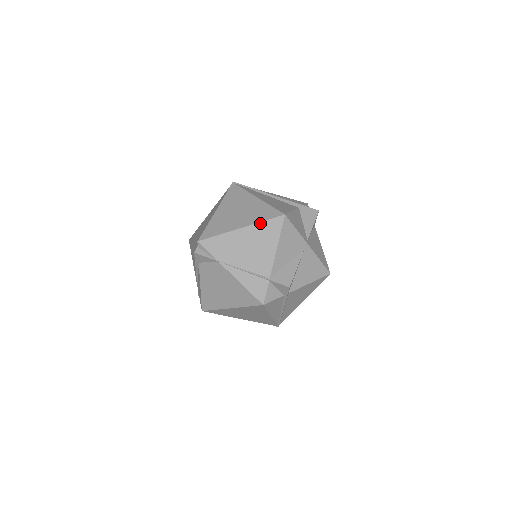
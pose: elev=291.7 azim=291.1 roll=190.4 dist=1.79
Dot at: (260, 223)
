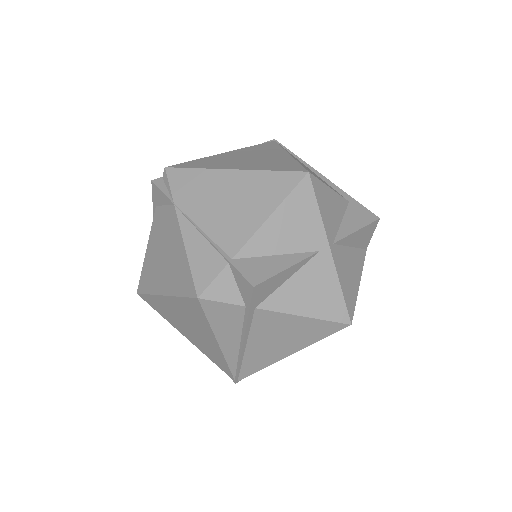
Dot at: (264, 171)
